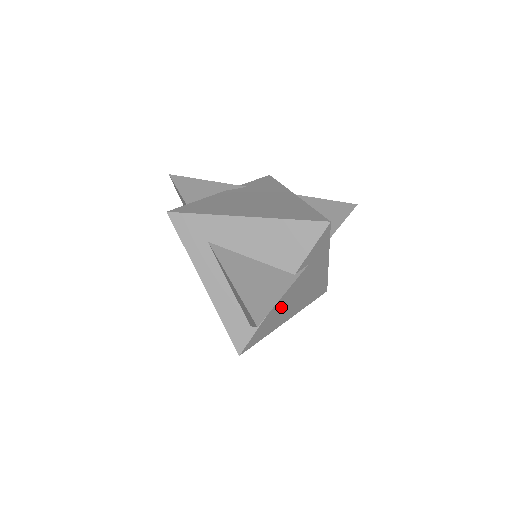
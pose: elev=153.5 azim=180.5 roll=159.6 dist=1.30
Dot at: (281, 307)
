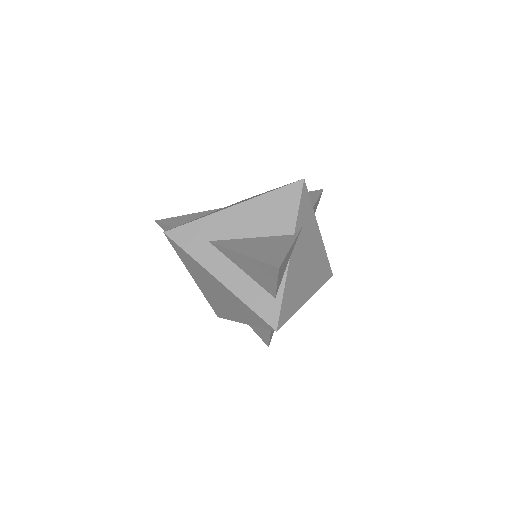
Dot at: (296, 276)
